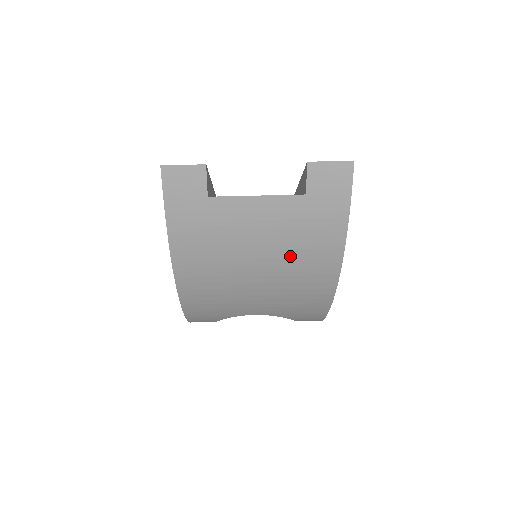
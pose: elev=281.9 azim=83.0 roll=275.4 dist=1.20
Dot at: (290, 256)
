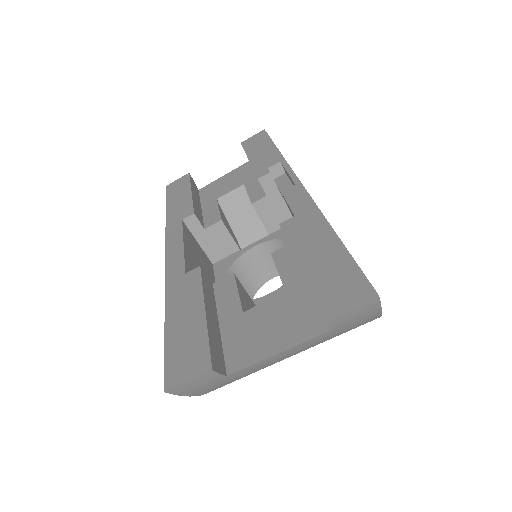
Dot at: occluded
